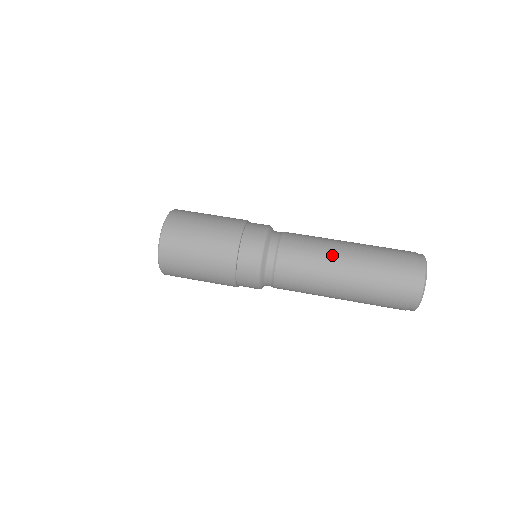
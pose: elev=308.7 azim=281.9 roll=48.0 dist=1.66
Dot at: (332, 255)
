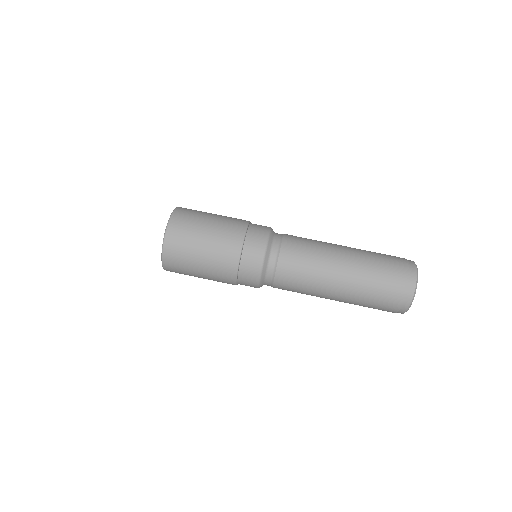
Dot at: (329, 269)
